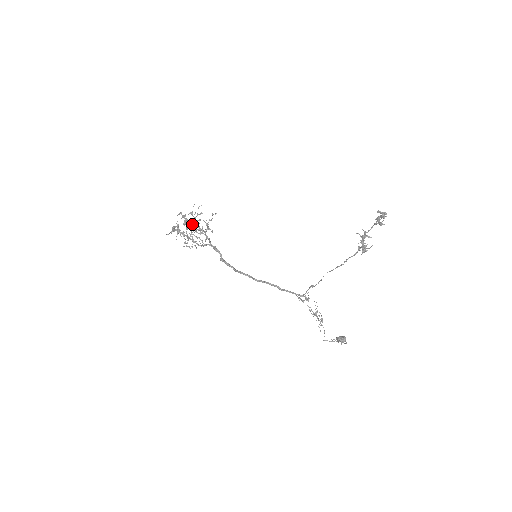
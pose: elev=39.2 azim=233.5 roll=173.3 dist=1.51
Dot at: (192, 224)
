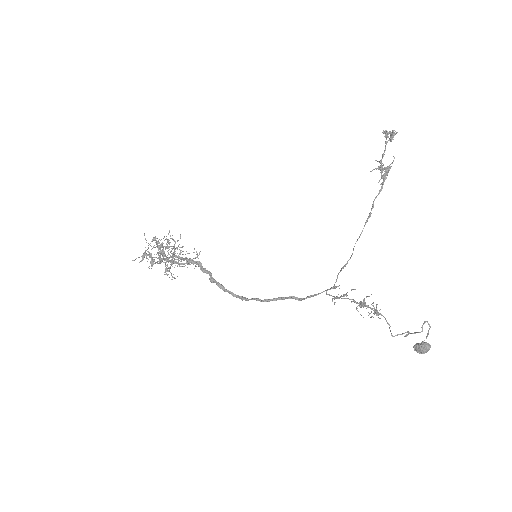
Dot at: occluded
